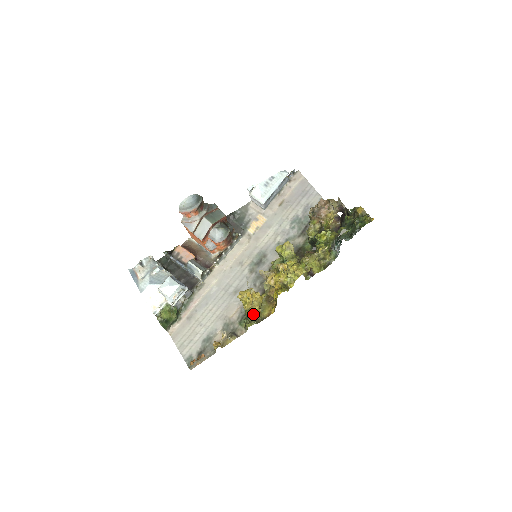
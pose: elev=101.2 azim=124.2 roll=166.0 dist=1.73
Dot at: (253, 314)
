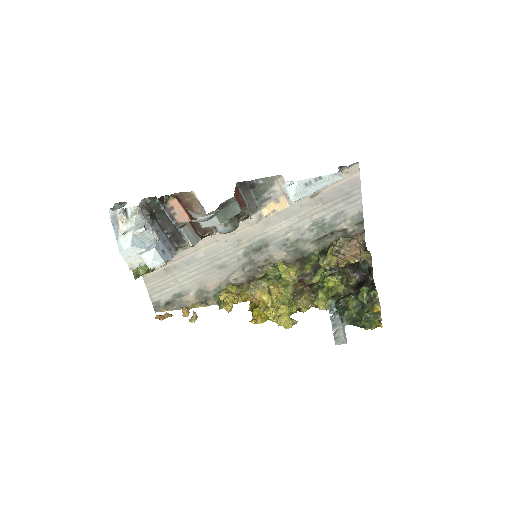
Dot at: occluded
